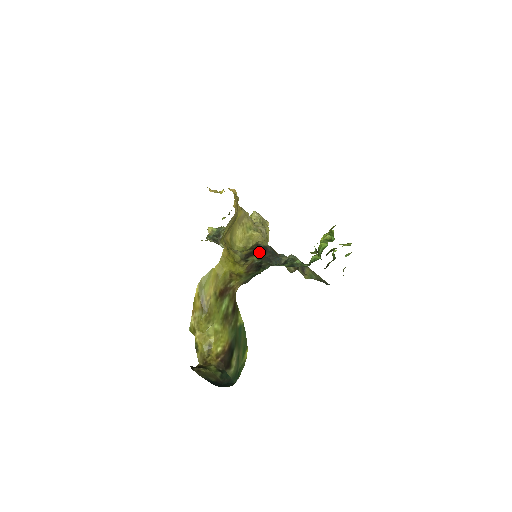
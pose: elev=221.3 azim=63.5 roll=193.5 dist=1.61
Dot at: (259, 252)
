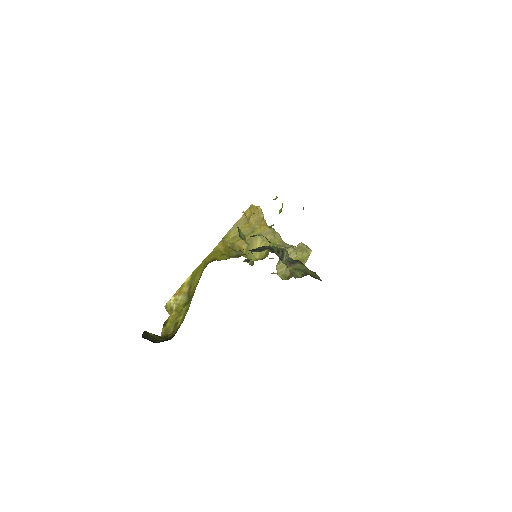
Dot at: occluded
